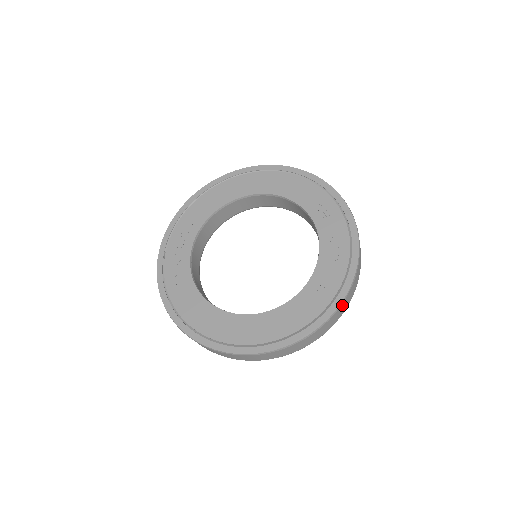
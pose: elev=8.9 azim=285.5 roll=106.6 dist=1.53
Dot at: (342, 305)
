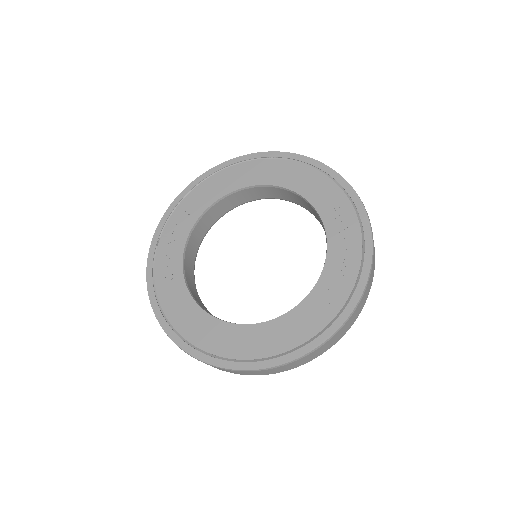
Dot at: (341, 329)
